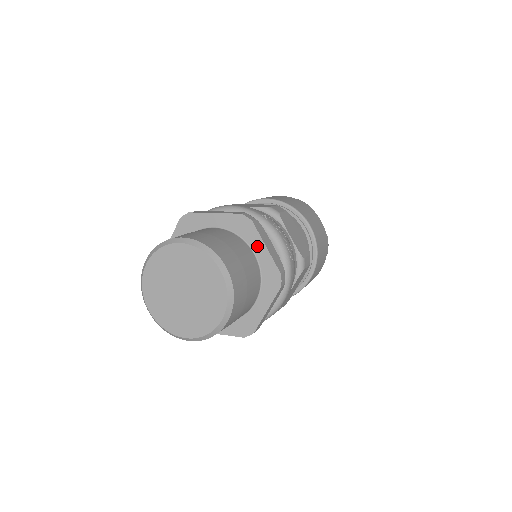
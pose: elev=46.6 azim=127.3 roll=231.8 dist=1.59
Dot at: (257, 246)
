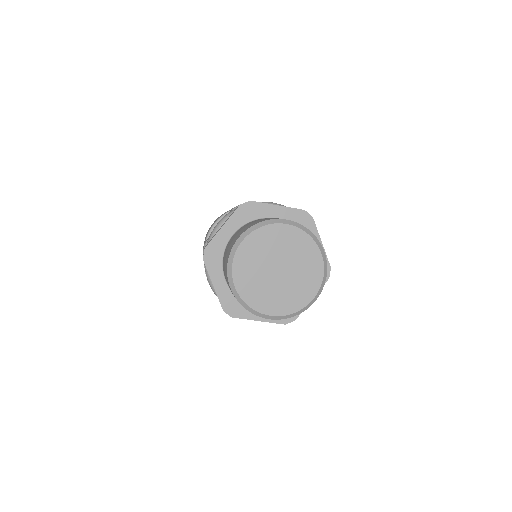
Dot at: occluded
